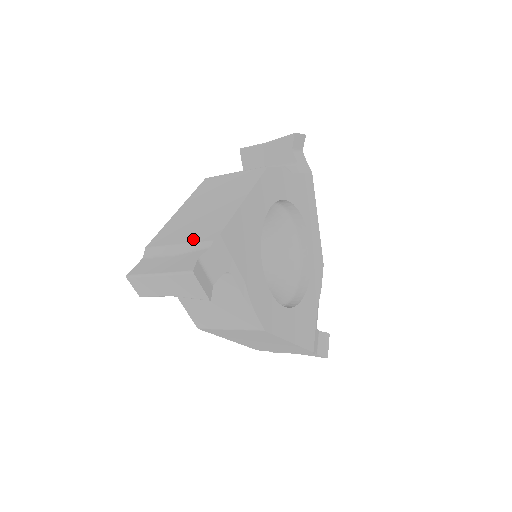
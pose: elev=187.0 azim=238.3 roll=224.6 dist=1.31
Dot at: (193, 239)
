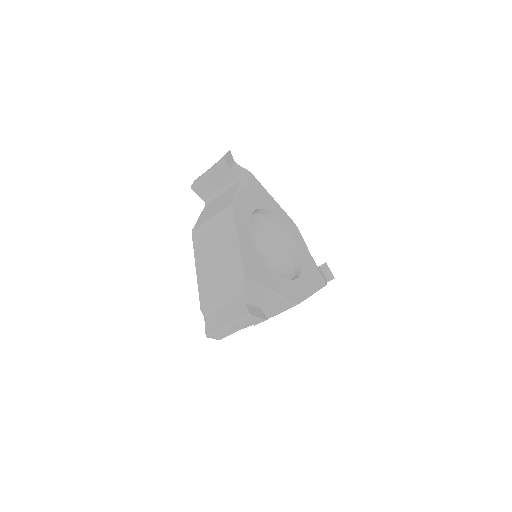
Dot at: (230, 290)
